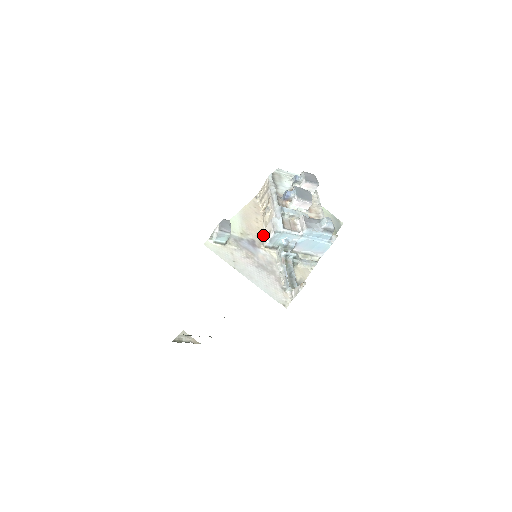
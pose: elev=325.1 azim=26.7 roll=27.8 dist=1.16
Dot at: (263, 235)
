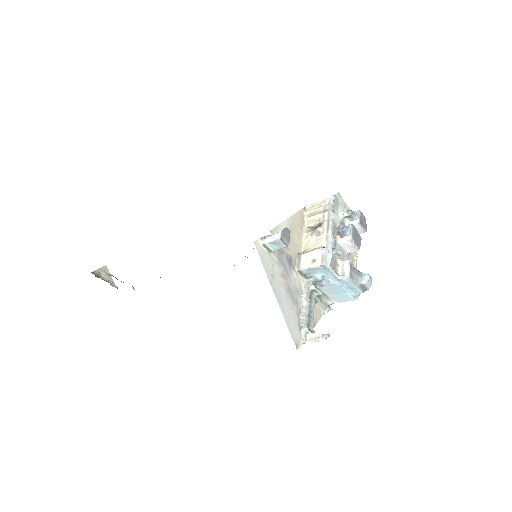
Dot at: (302, 257)
